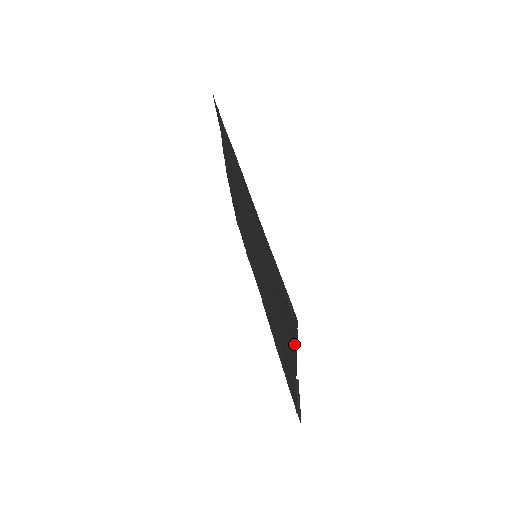
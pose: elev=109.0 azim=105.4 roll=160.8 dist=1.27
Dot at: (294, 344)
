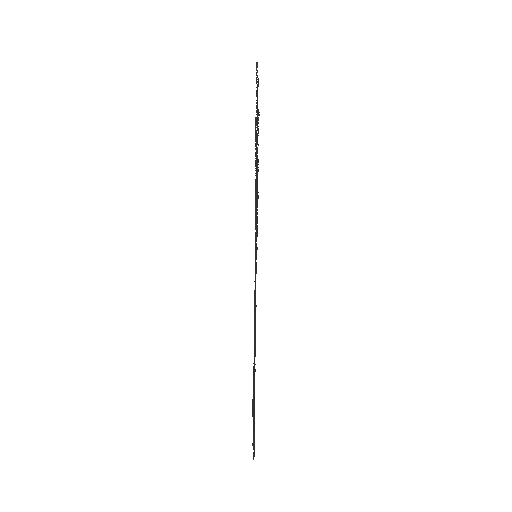
Dot at: occluded
